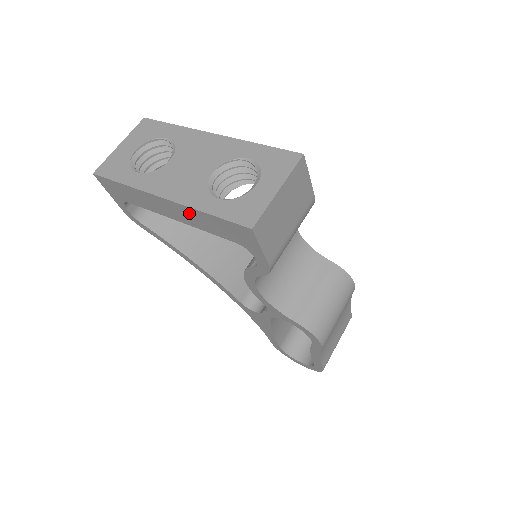
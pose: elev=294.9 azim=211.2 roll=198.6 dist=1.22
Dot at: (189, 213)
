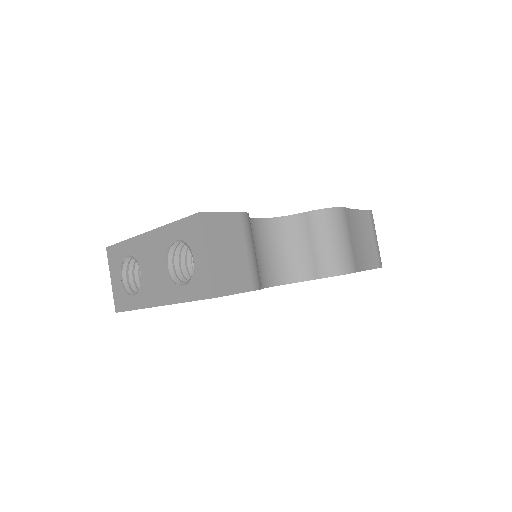
Dot at: occluded
